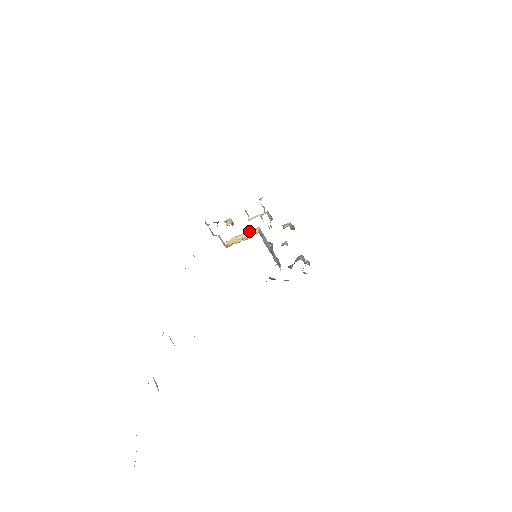
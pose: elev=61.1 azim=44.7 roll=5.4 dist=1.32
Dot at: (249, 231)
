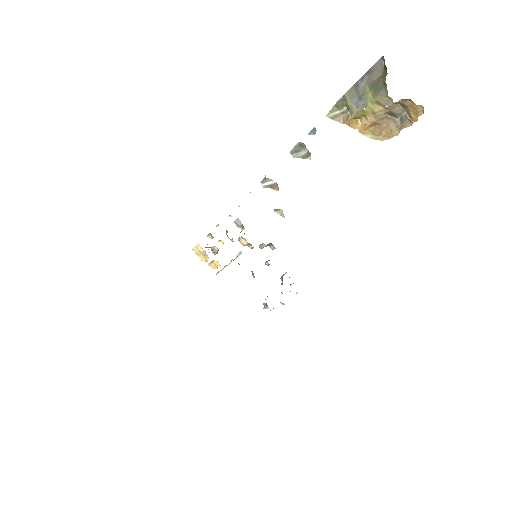
Dot at: occluded
